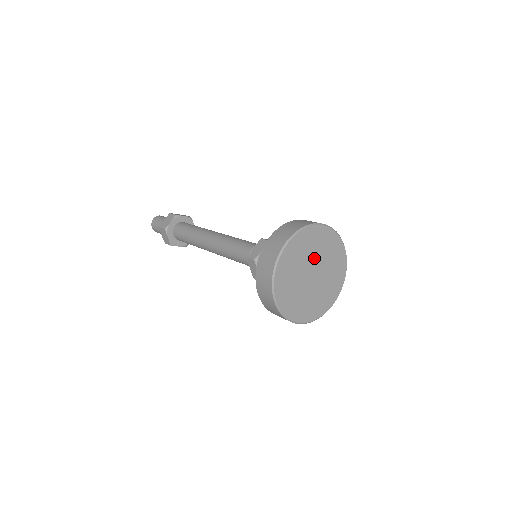
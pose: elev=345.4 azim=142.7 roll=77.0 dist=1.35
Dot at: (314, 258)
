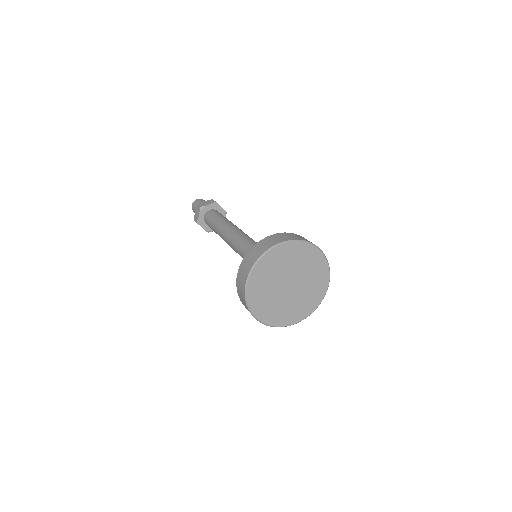
Dot at: (284, 273)
